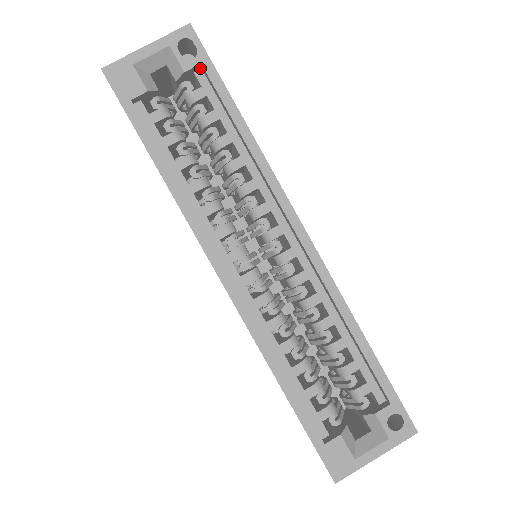
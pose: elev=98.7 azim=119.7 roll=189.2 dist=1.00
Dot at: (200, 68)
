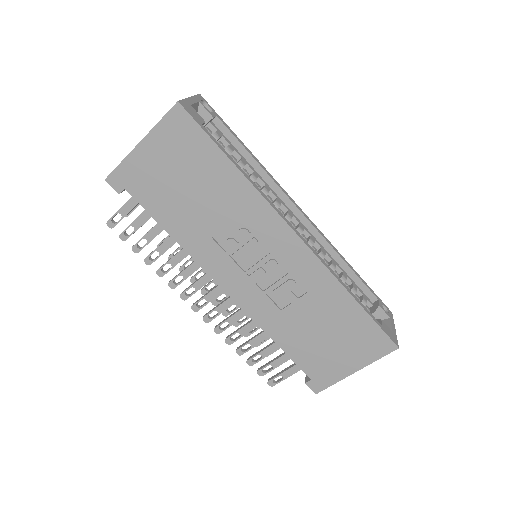
Dot at: (211, 120)
